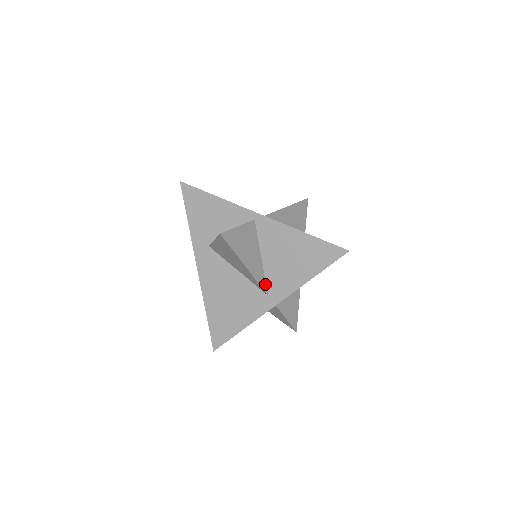
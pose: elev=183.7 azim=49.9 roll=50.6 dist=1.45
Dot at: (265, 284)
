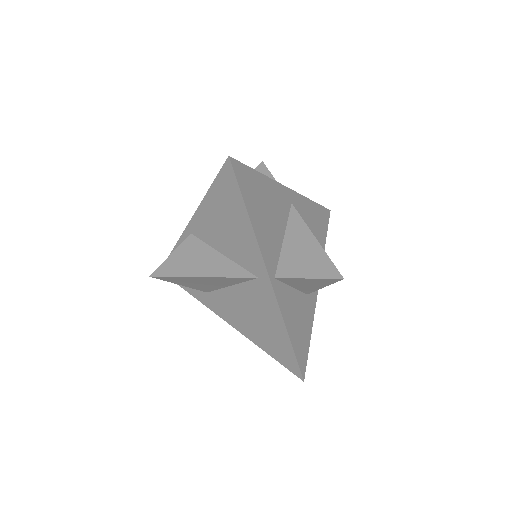
Dot at: (246, 271)
